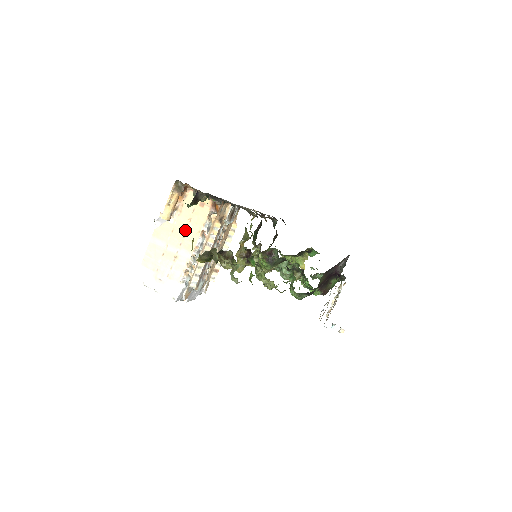
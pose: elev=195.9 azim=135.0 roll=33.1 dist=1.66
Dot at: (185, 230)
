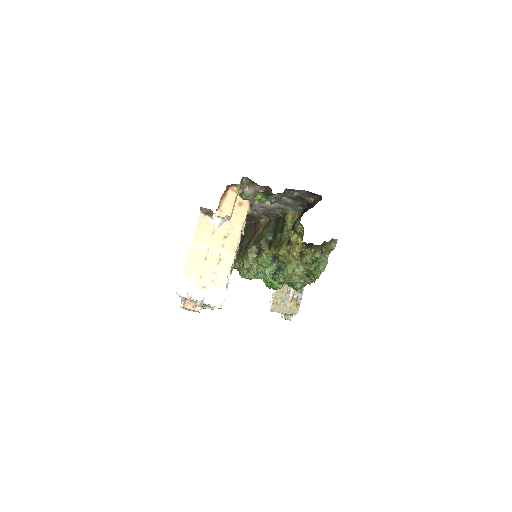
Dot at: (227, 231)
